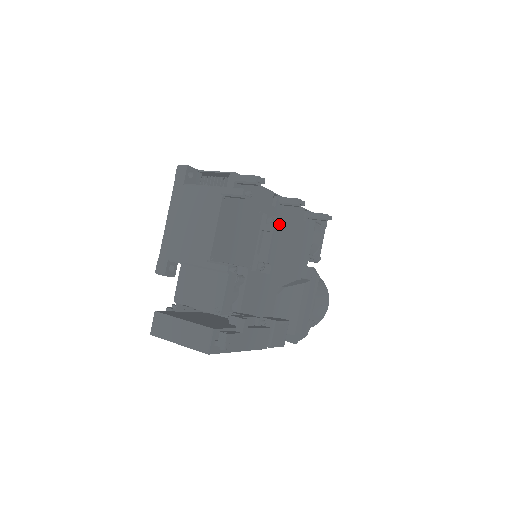
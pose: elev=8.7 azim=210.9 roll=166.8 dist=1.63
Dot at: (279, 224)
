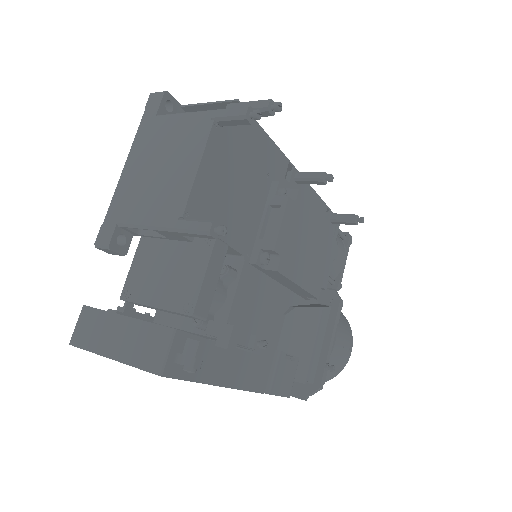
Dot at: (295, 198)
